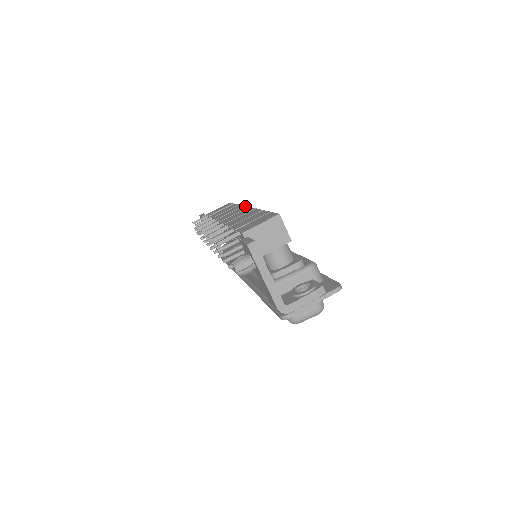
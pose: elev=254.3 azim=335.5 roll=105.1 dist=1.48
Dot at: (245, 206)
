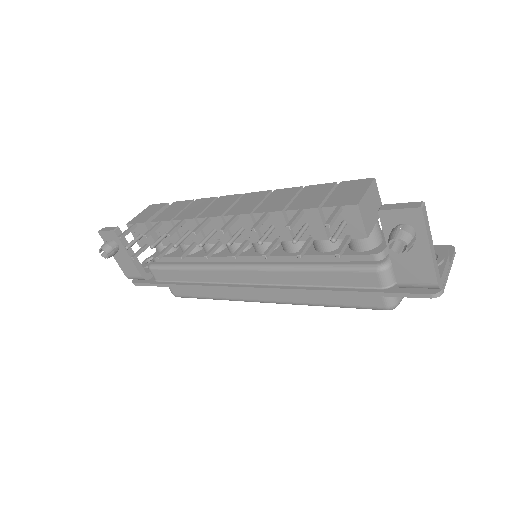
Dot at: (227, 195)
